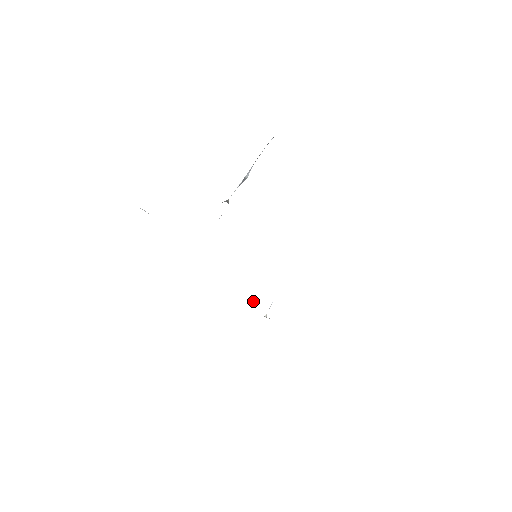
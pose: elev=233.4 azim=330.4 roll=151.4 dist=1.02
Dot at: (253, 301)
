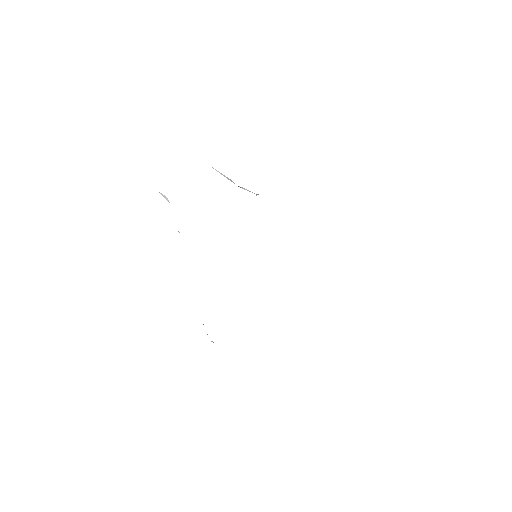
Dot at: occluded
